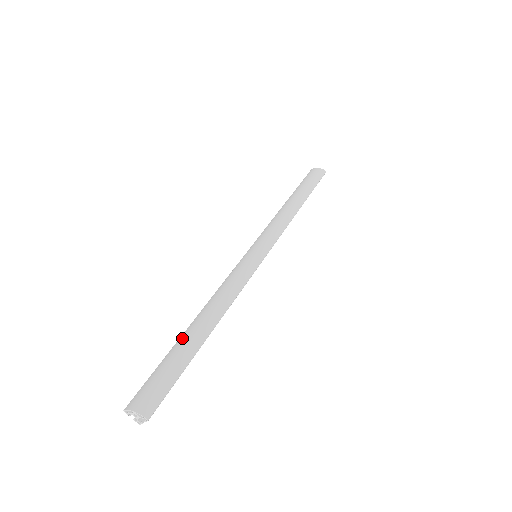
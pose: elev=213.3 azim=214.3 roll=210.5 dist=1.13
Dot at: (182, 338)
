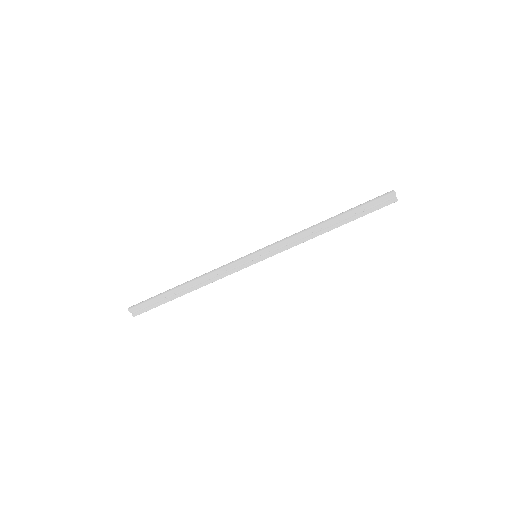
Dot at: occluded
